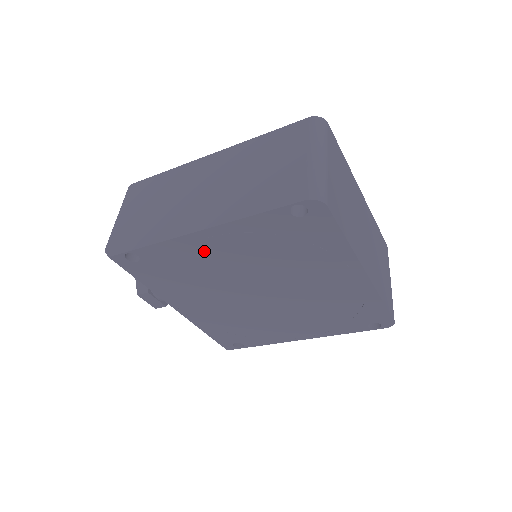
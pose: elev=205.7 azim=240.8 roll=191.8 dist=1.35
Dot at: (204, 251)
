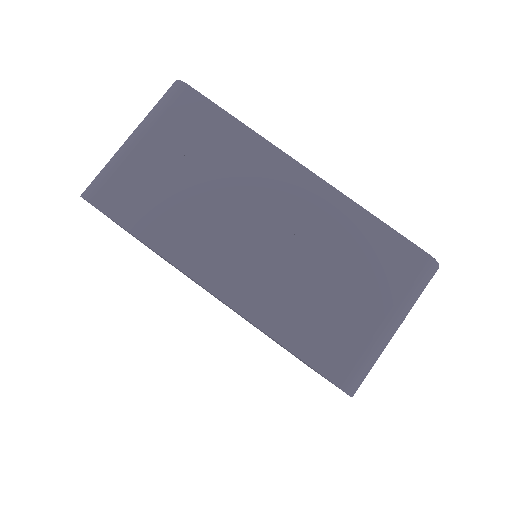
Dot at: occluded
